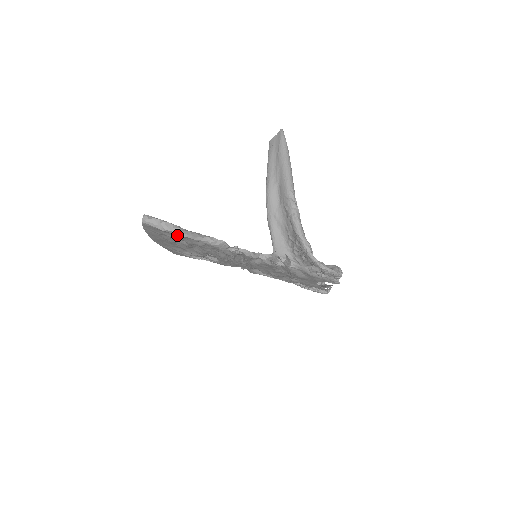
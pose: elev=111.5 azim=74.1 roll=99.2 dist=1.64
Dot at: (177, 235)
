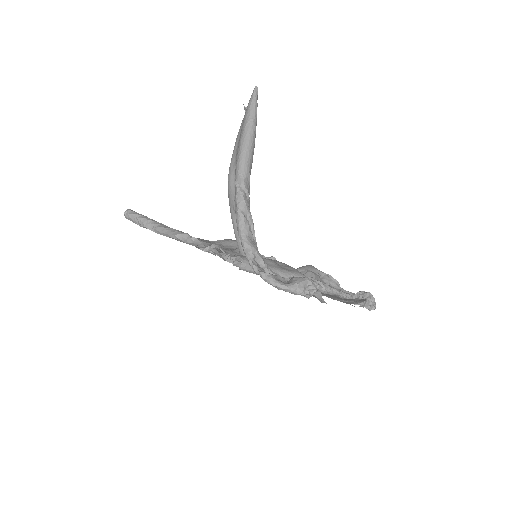
Dot at: occluded
